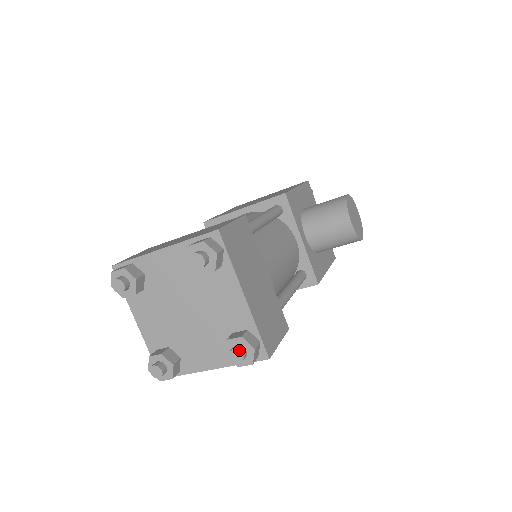
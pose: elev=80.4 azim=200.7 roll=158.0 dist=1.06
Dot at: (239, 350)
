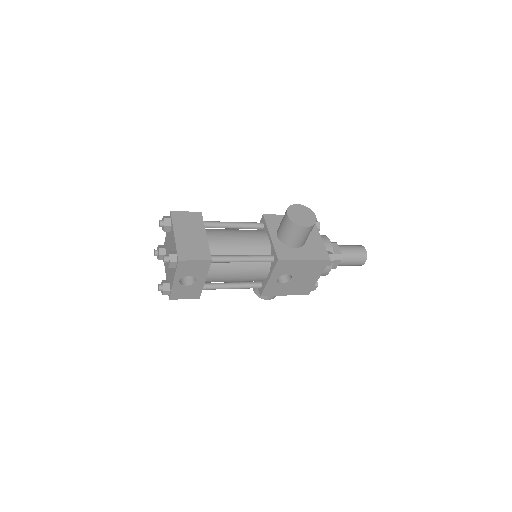
Dot at: (164, 255)
